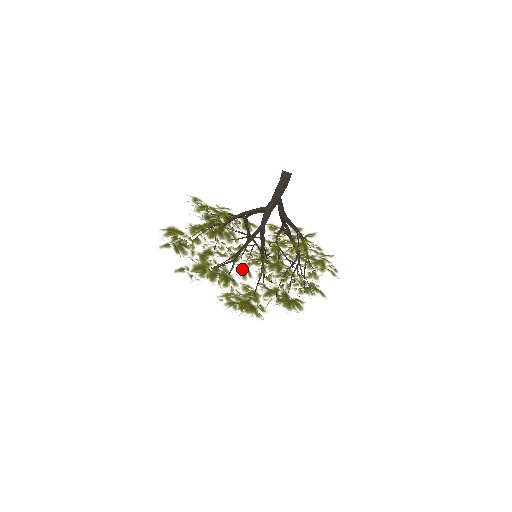
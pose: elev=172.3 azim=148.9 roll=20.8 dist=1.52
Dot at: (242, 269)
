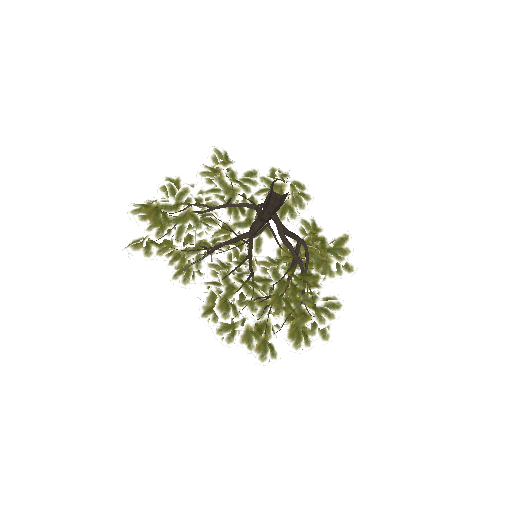
Dot at: occluded
